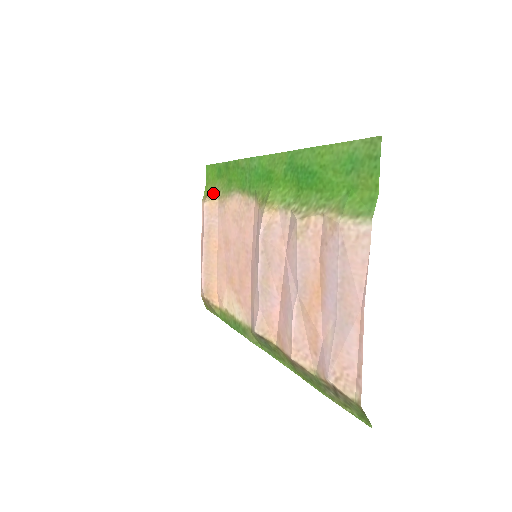
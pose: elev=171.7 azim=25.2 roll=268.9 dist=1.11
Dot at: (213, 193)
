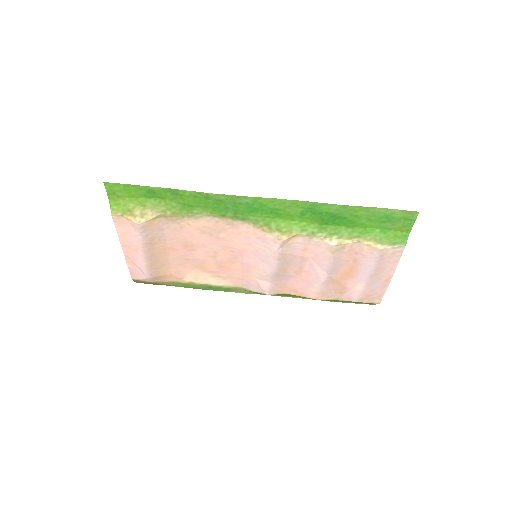
Dot at: (148, 213)
